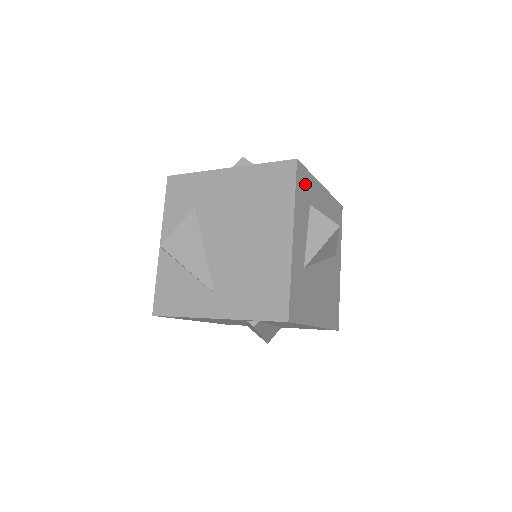
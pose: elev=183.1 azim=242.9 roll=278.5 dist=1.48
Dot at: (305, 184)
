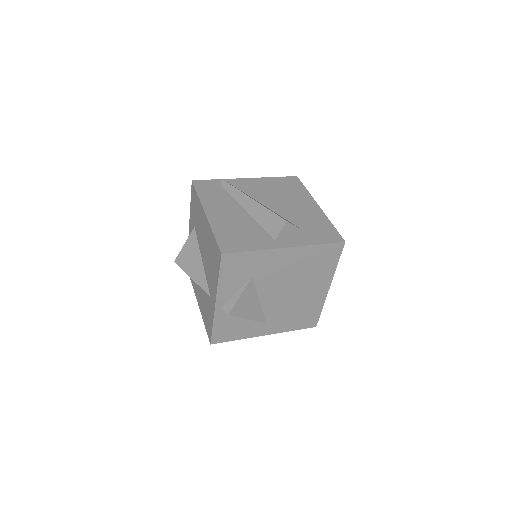
Dot at: occluded
